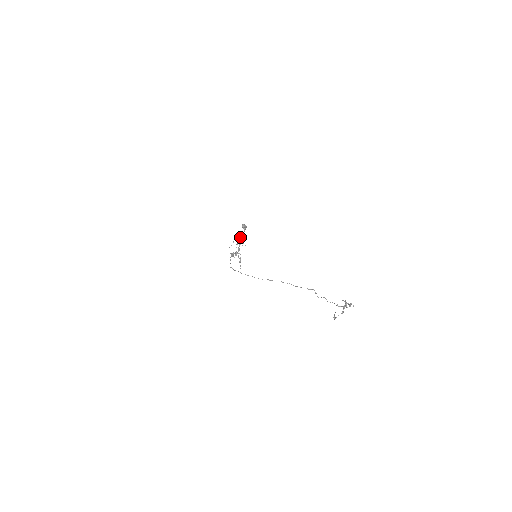
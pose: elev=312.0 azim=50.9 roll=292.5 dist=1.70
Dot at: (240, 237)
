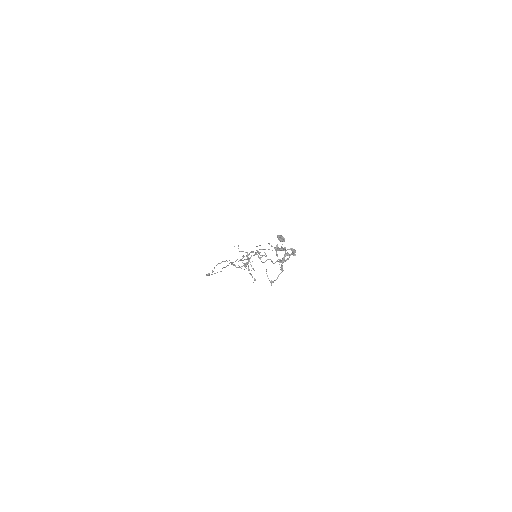
Dot at: (272, 250)
